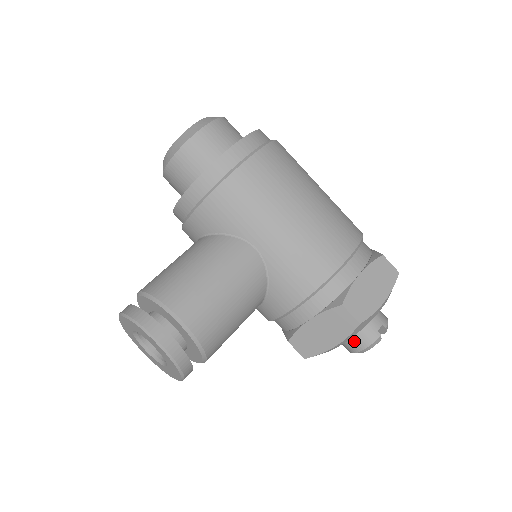
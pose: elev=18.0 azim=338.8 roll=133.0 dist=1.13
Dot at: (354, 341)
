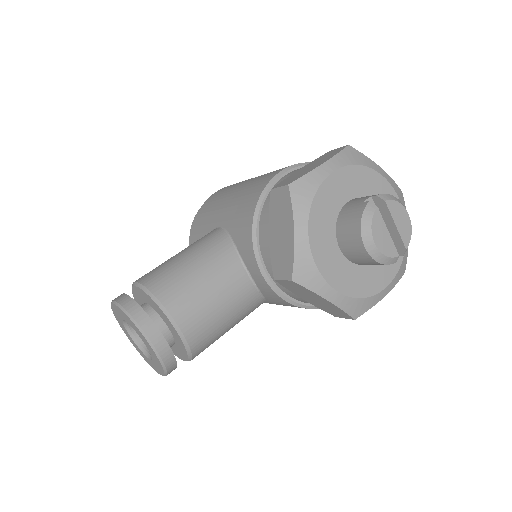
Dot at: (348, 233)
